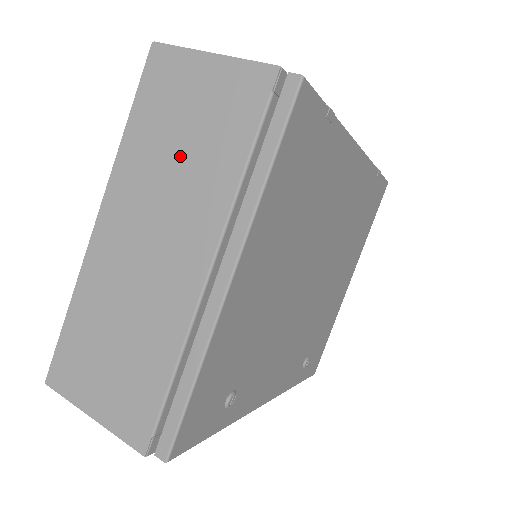
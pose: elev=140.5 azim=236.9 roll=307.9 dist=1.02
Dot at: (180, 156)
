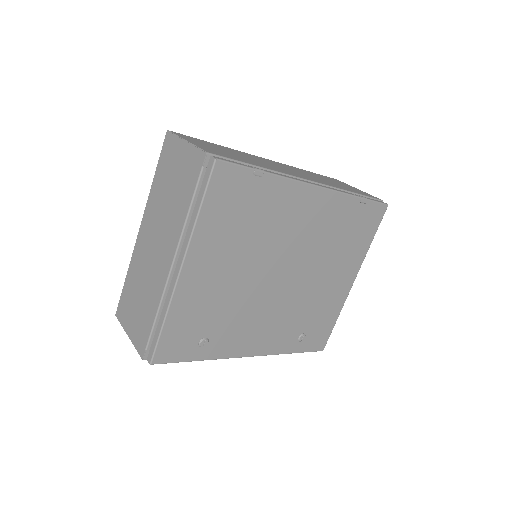
Dot at: (169, 198)
